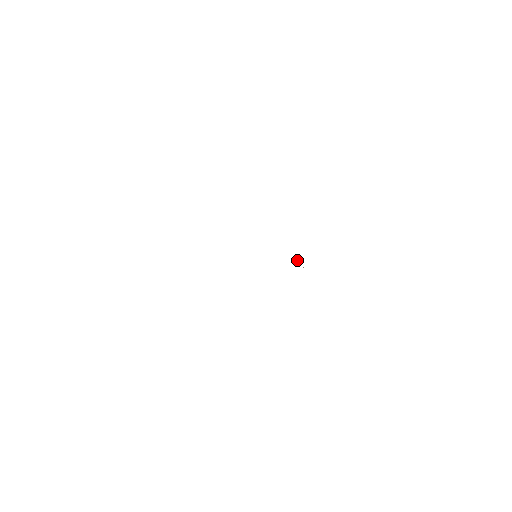
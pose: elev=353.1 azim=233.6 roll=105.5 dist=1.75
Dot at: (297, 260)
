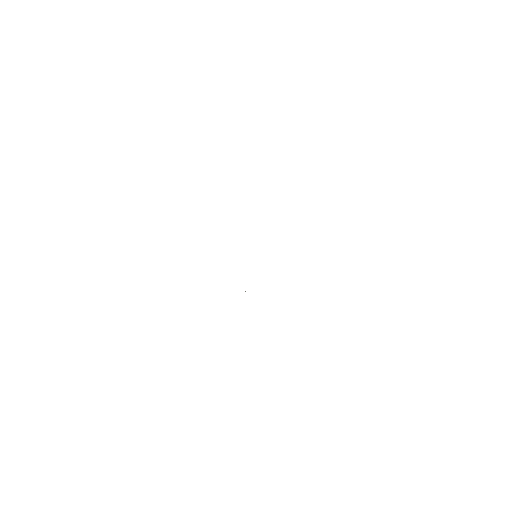
Dot at: occluded
